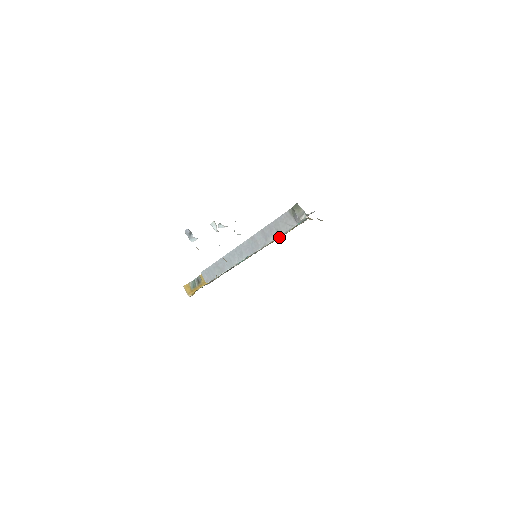
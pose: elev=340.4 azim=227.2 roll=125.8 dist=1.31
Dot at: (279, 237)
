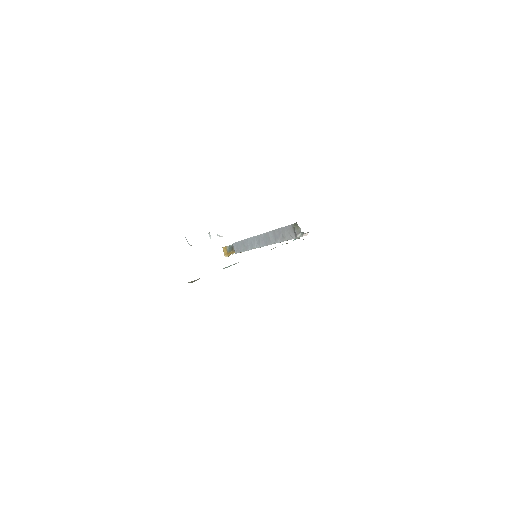
Dot at: occluded
